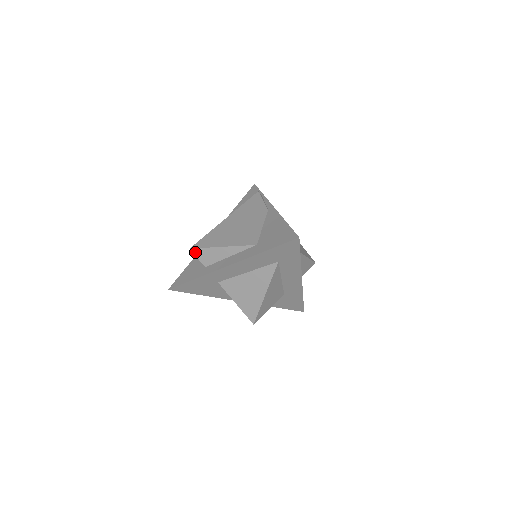
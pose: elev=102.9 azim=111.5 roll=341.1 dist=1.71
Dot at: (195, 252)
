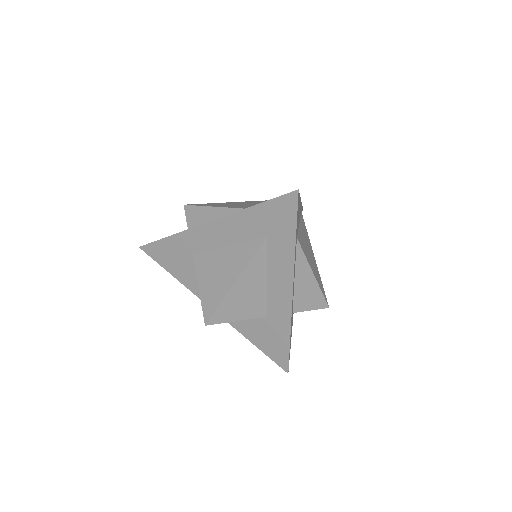
Dot at: (187, 210)
